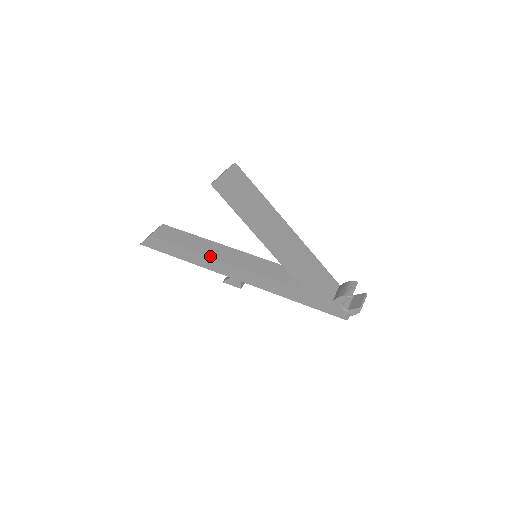
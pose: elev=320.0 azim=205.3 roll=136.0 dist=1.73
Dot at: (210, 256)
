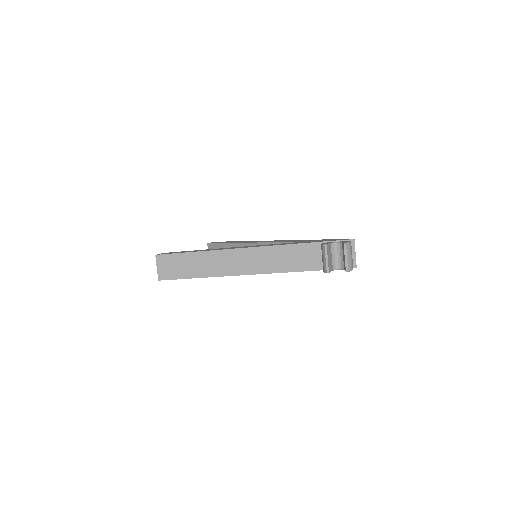
Dot at: occluded
